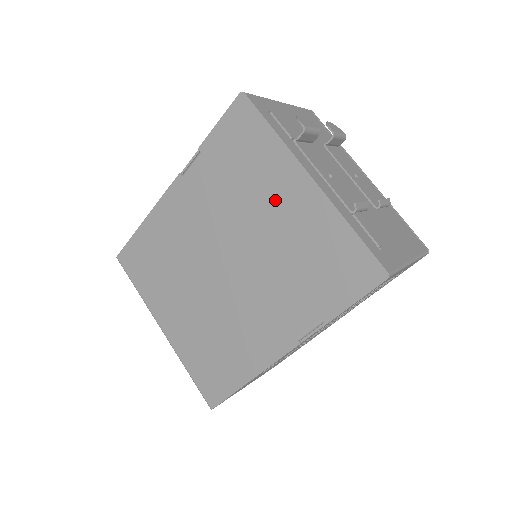
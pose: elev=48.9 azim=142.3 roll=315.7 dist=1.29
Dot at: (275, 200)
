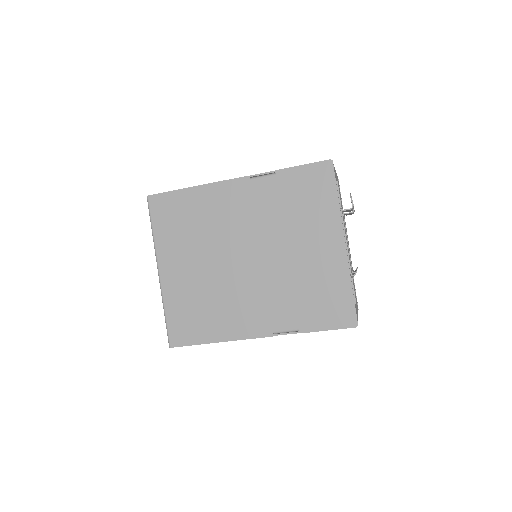
Dot at: (312, 241)
